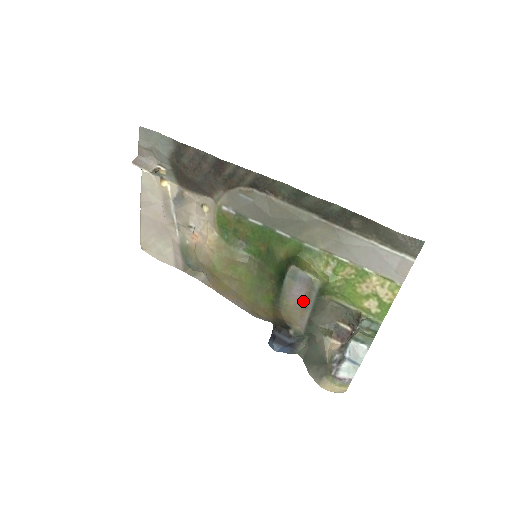
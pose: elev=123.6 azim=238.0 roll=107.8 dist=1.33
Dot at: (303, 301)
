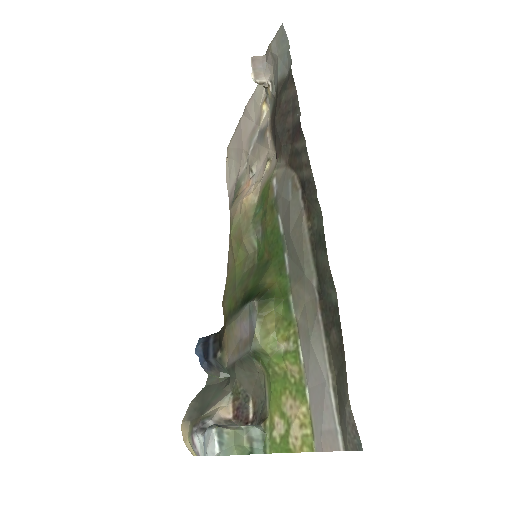
Dot at: (241, 342)
